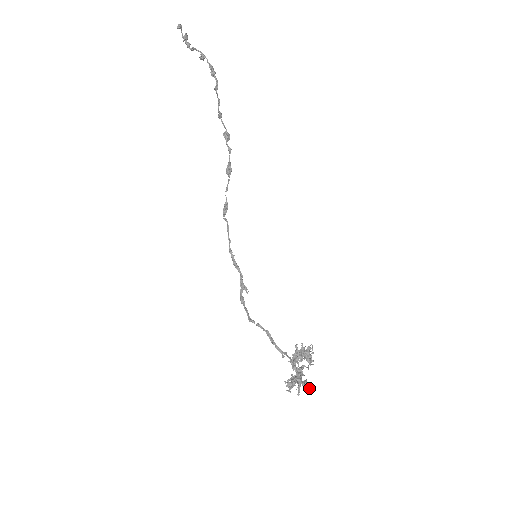
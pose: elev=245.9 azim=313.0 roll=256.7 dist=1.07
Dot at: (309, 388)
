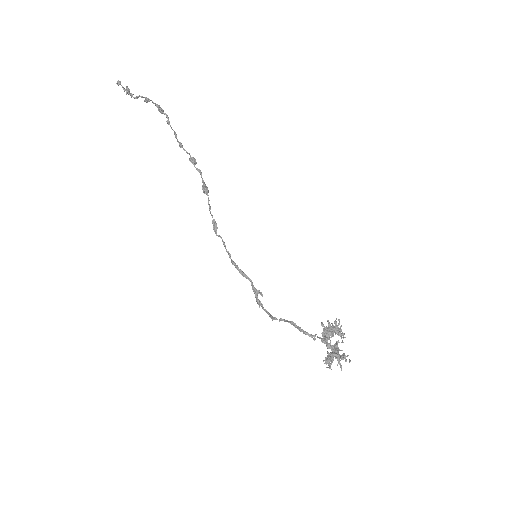
Dot at: (350, 361)
